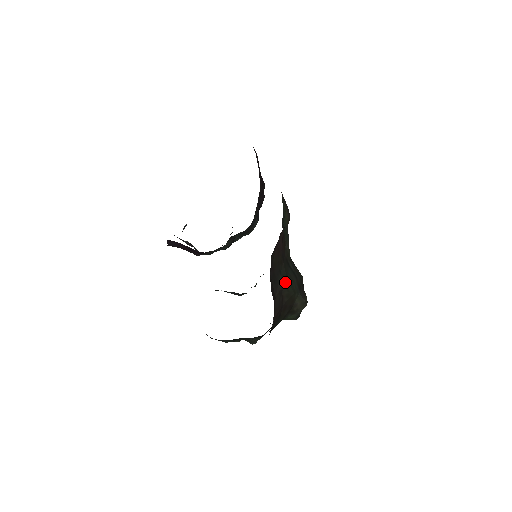
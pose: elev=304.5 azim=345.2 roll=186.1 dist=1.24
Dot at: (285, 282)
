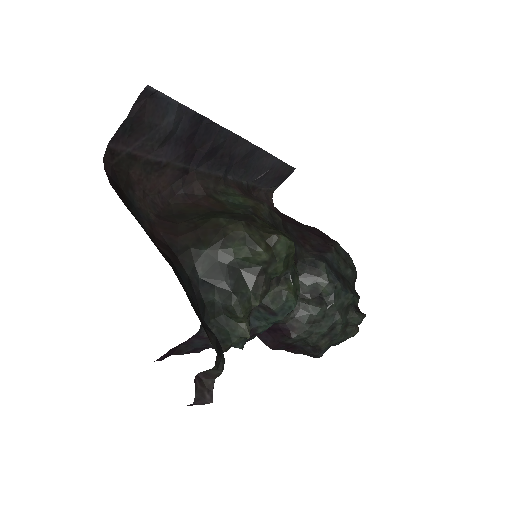
Dot at: (203, 217)
